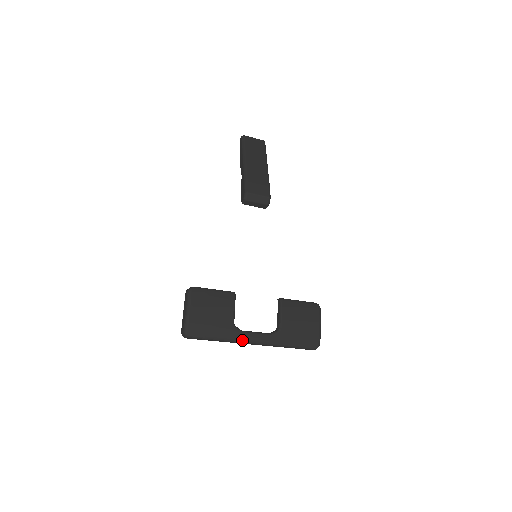
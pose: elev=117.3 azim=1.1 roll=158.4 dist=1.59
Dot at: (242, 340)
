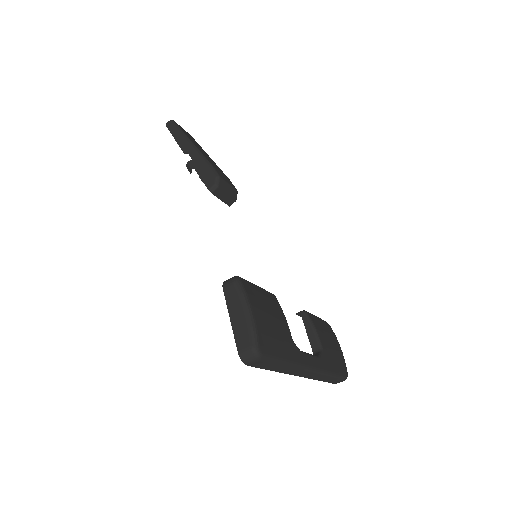
Dot at: (303, 364)
